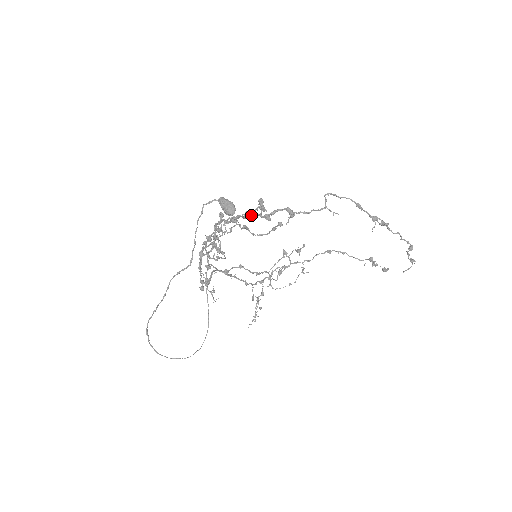
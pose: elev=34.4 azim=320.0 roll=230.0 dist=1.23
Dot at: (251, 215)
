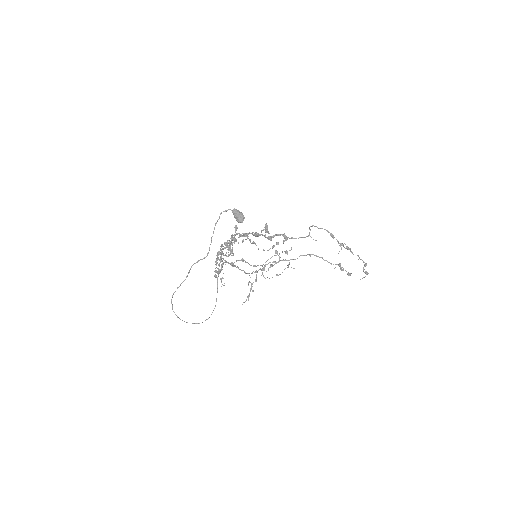
Dot at: (259, 235)
